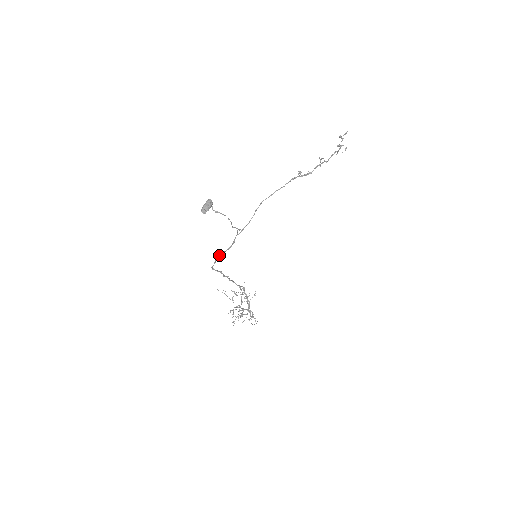
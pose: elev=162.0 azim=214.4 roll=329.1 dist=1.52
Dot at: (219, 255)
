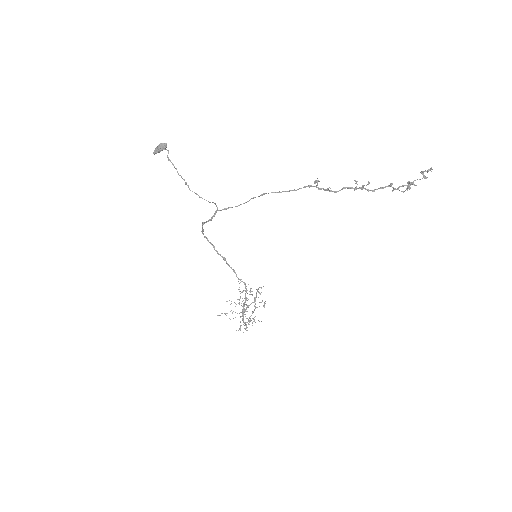
Dot at: (202, 222)
